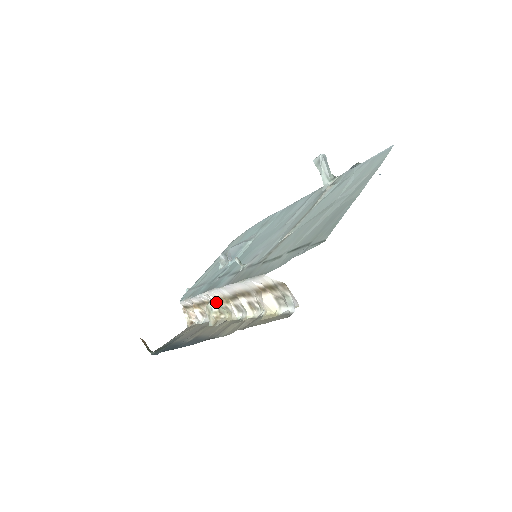
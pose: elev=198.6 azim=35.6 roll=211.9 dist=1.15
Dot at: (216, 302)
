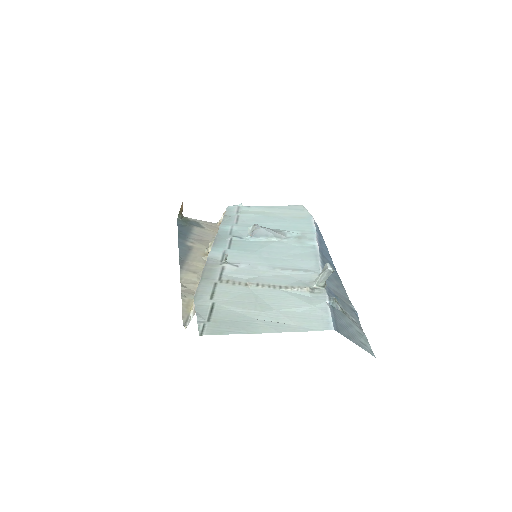
Dot at: occluded
